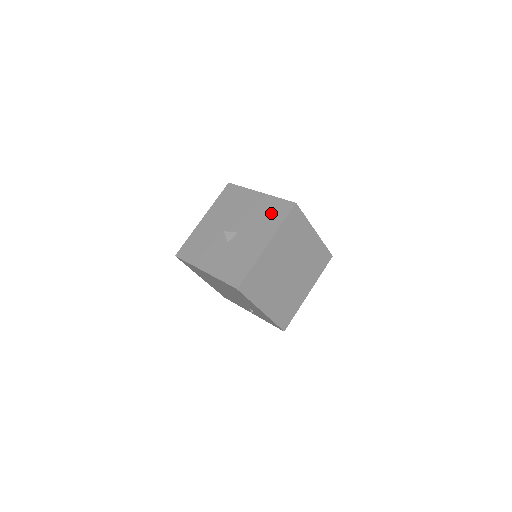
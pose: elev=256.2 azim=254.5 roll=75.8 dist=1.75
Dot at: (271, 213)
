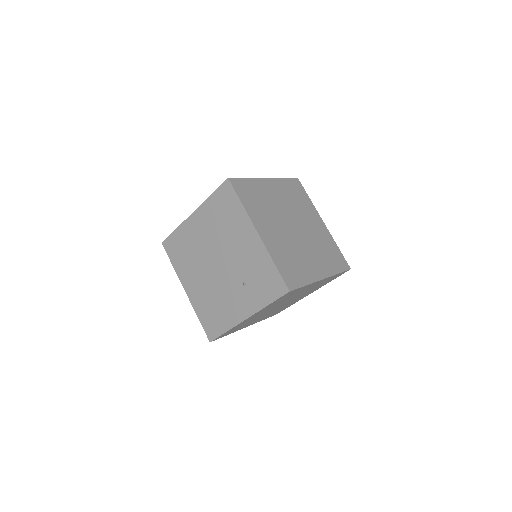
Dot at: occluded
